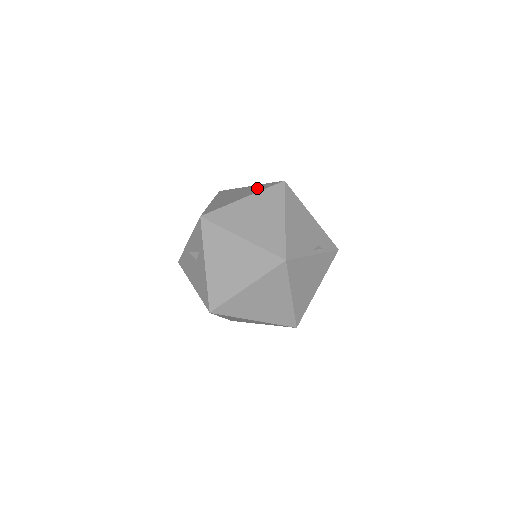
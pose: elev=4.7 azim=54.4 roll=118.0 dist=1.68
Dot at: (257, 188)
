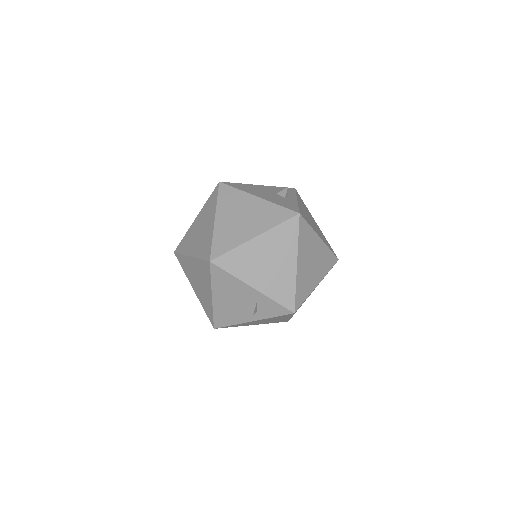
Dot at: (326, 261)
